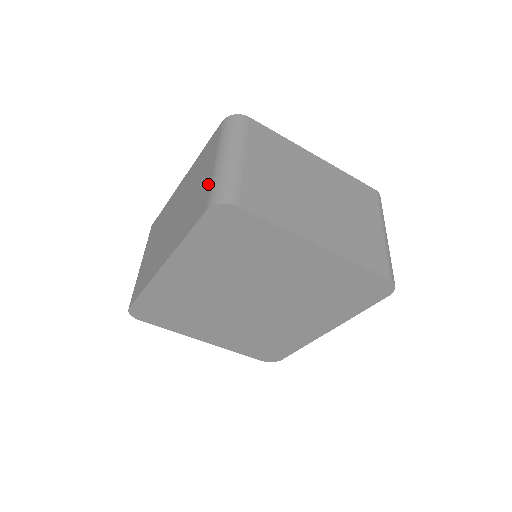
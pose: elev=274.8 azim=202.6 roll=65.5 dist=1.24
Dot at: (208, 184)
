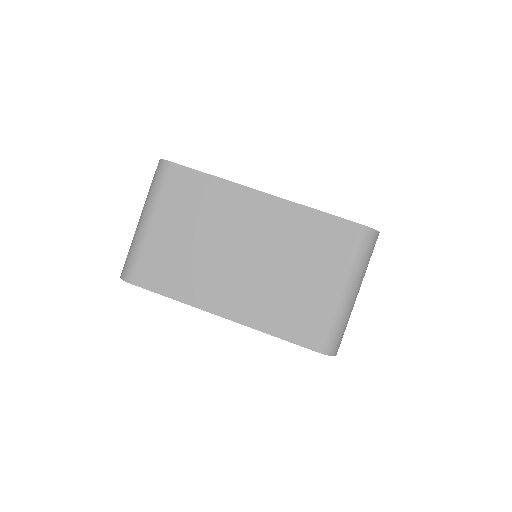
Dot at: (325, 313)
